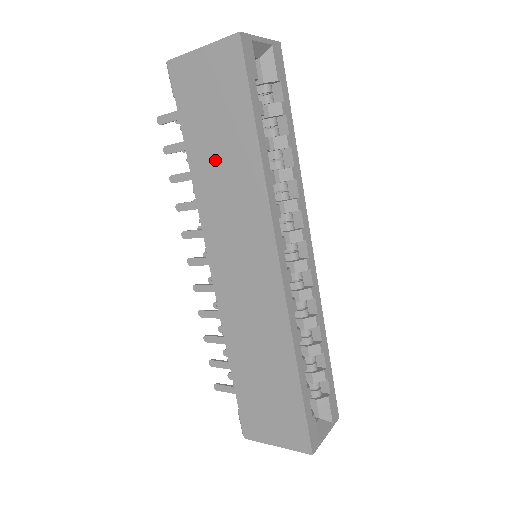
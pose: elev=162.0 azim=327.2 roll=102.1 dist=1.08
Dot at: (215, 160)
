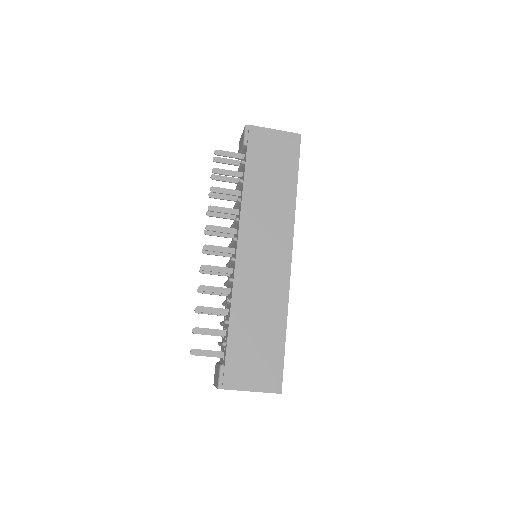
Dot at: (265, 187)
